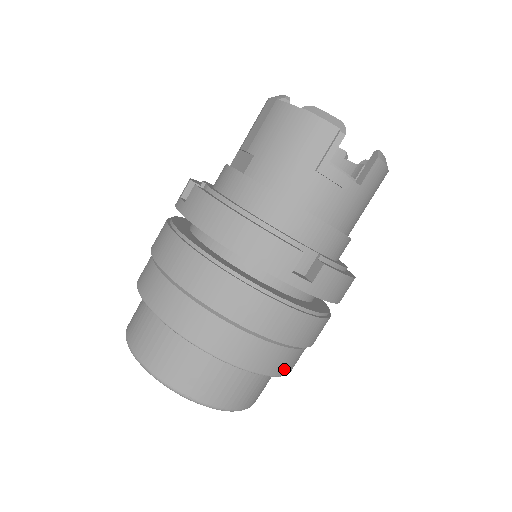
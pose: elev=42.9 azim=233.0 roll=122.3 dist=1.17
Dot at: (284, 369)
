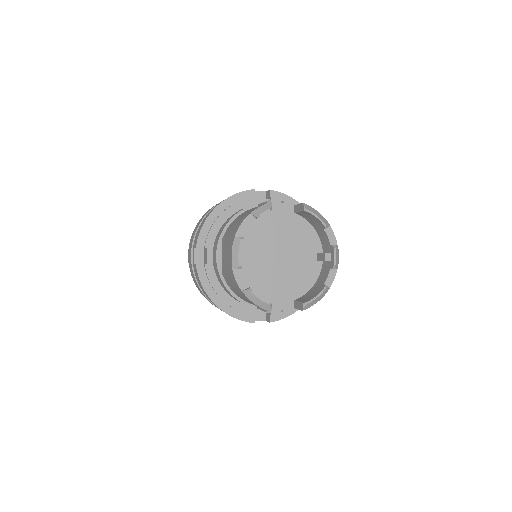
Dot at: occluded
